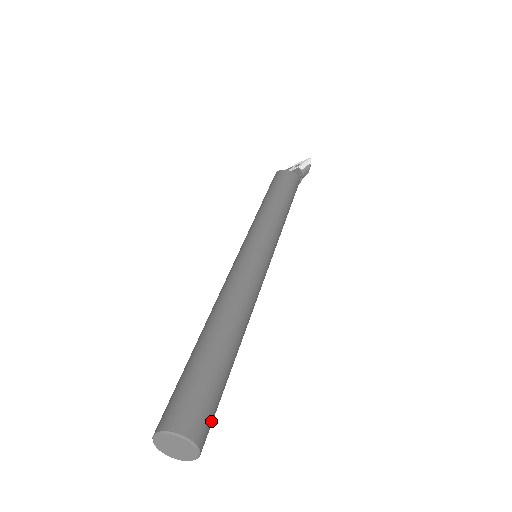
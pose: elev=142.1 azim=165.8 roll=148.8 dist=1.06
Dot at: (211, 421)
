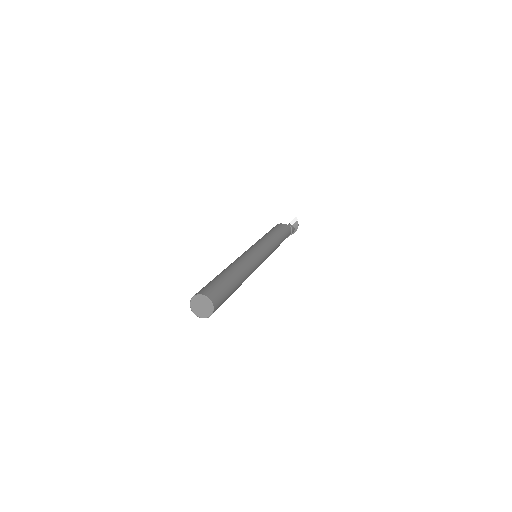
Dot at: (220, 297)
